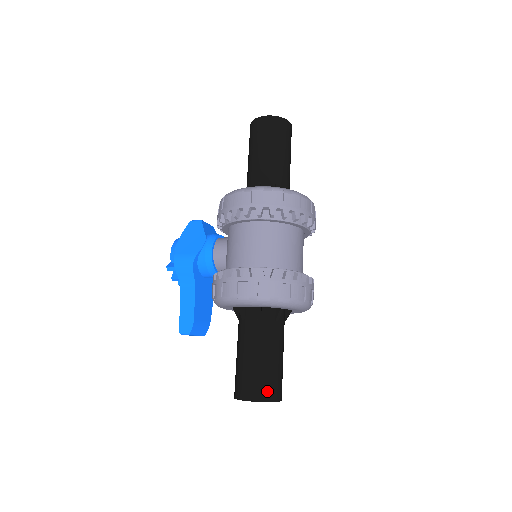
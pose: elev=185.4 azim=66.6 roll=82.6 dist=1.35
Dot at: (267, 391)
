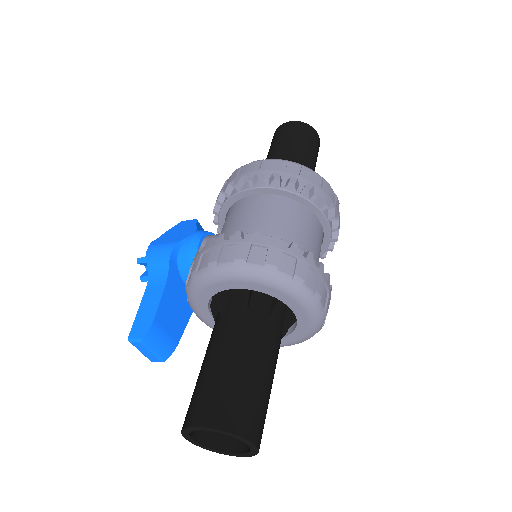
Dot at: (236, 415)
